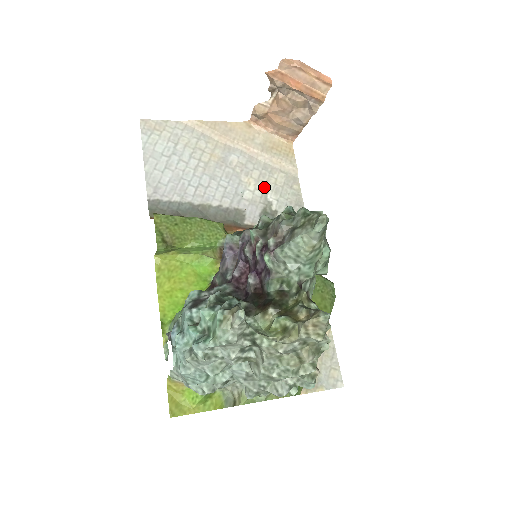
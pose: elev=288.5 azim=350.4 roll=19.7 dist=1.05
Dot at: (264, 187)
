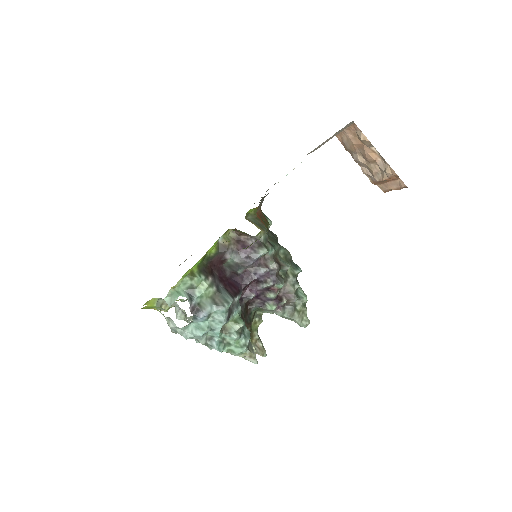
Dot at: occluded
